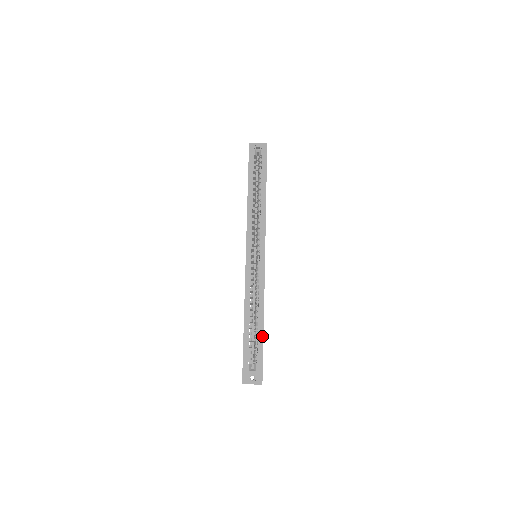
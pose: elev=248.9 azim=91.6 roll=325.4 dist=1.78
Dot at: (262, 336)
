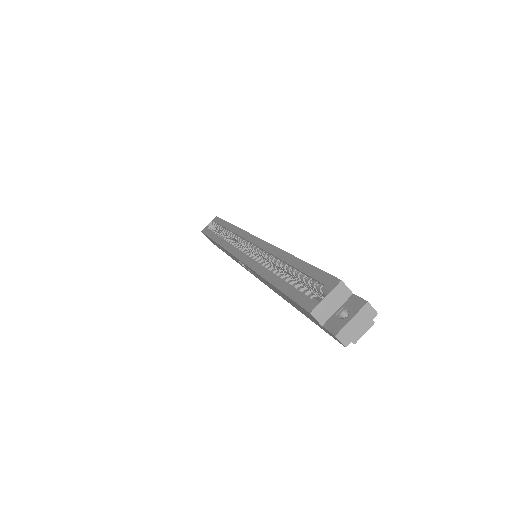
Dot at: (306, 265)
